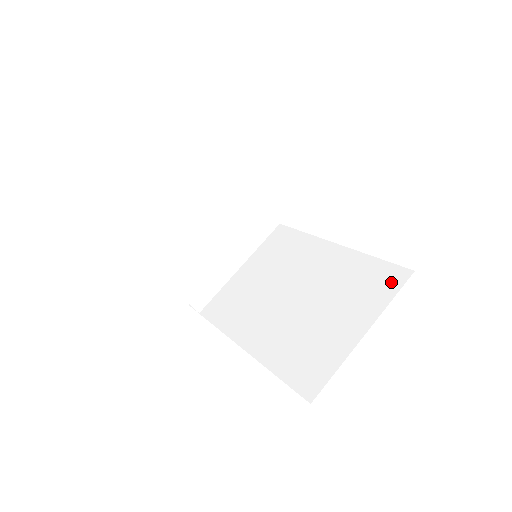
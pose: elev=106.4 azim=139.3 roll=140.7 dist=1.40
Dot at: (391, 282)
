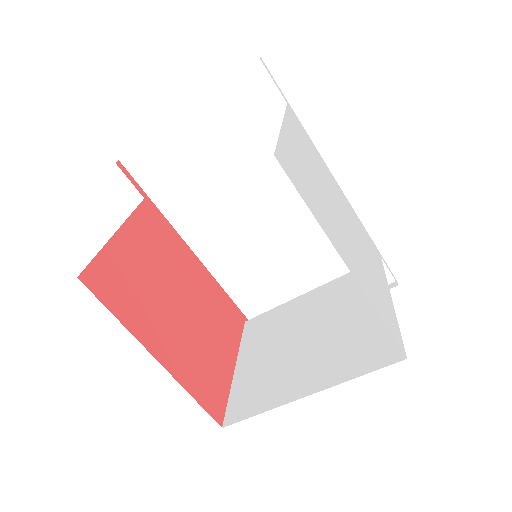
Dot at: occluded
